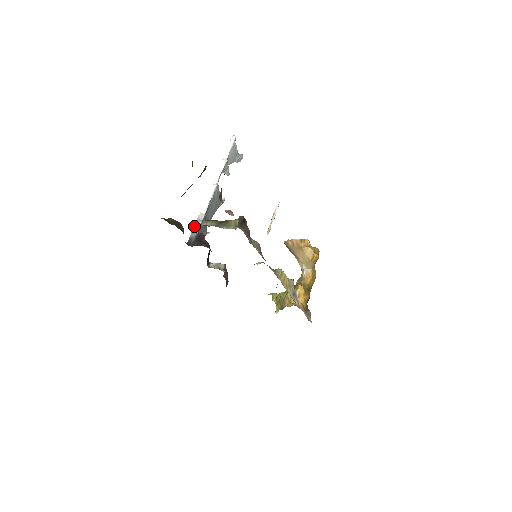
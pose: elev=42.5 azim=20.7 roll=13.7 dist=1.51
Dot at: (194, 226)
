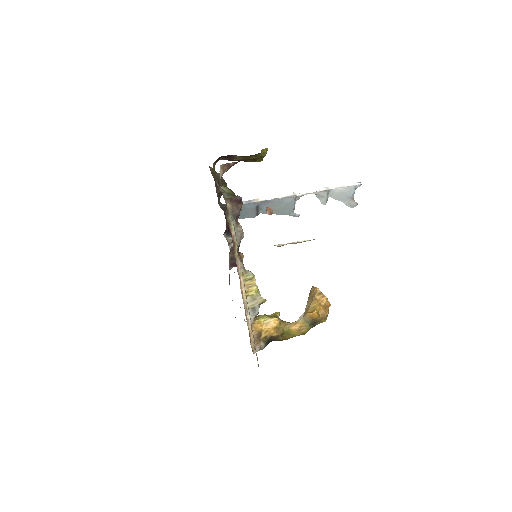
Dot at: (242, 201)
